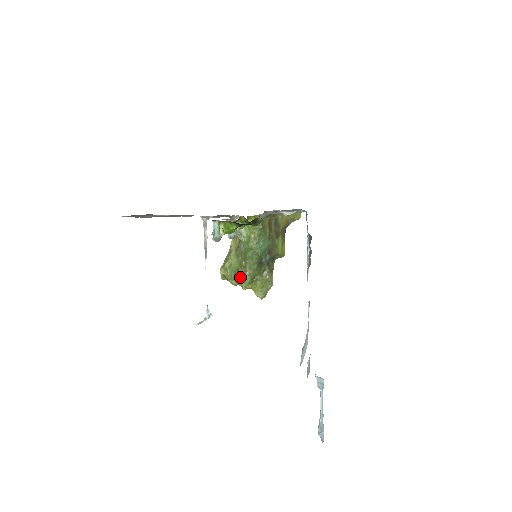
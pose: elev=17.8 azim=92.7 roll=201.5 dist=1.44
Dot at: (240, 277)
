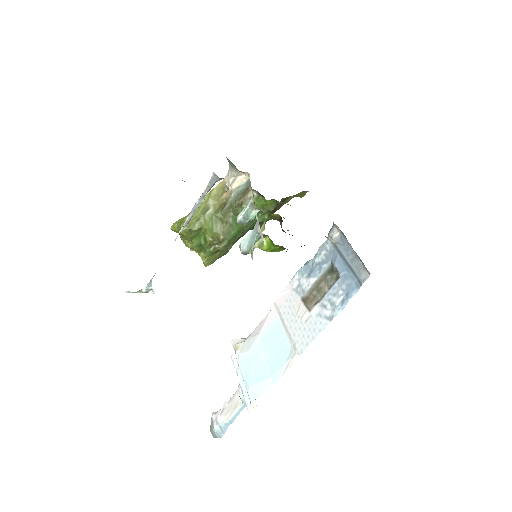
Dot at: (204, 247)
